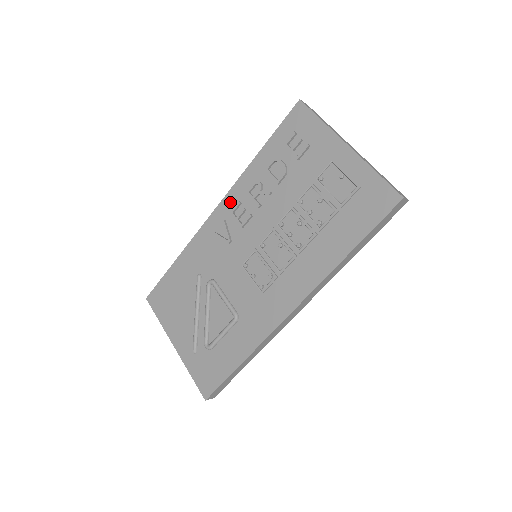
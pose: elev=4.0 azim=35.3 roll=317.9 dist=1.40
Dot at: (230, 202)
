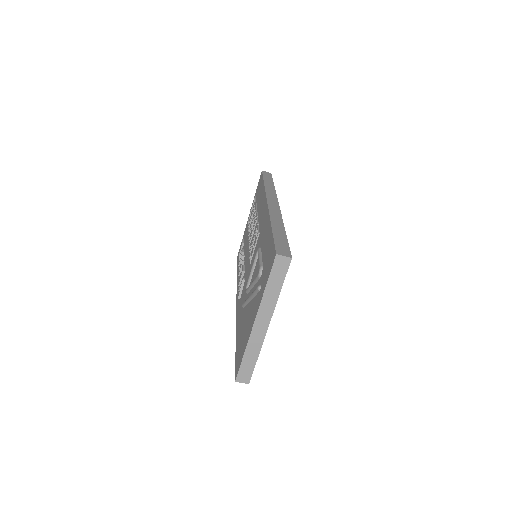
Dot at: occluded
